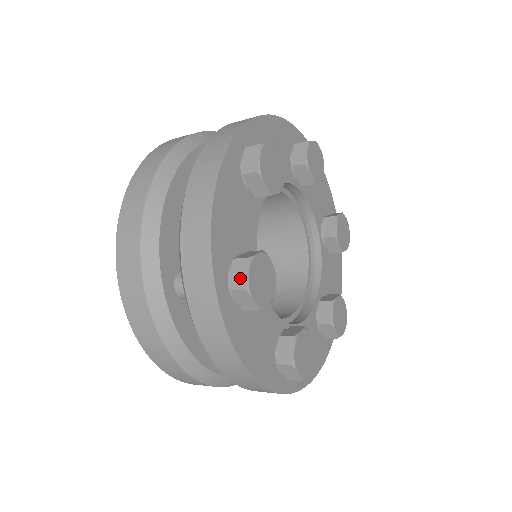
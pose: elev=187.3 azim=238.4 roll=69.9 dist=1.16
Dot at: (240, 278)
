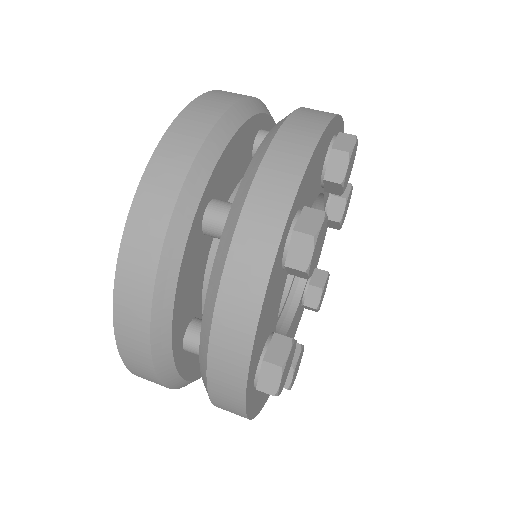
Dot at: (270, 383)
